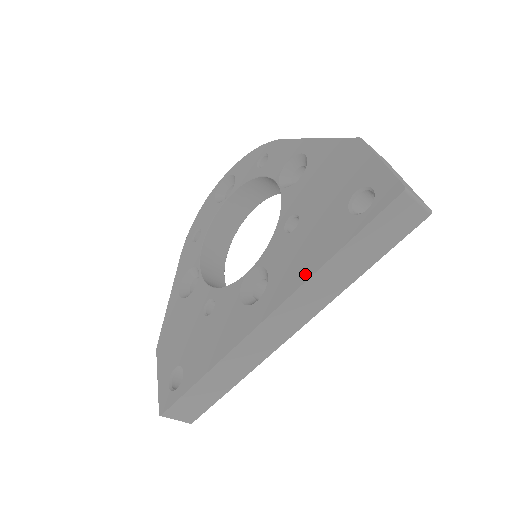
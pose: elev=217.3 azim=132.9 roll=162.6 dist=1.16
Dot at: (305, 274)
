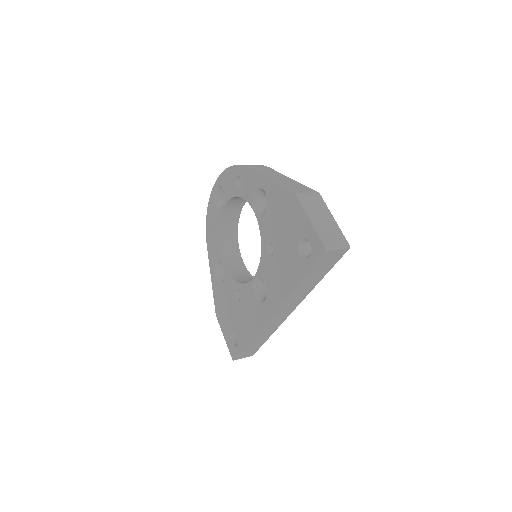
Dot at: (285, 292)
